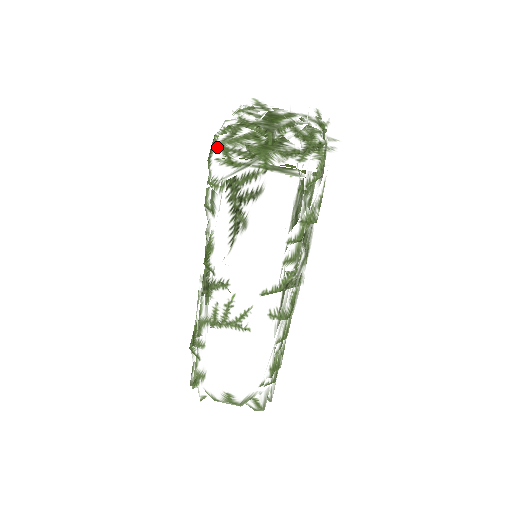
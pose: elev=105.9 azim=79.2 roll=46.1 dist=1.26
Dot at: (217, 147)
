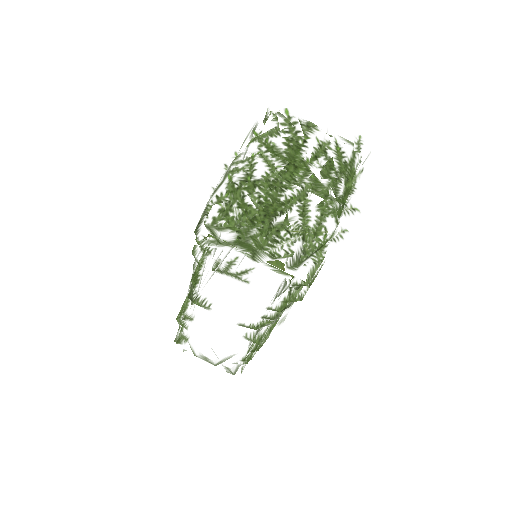
Dot at: occluded
